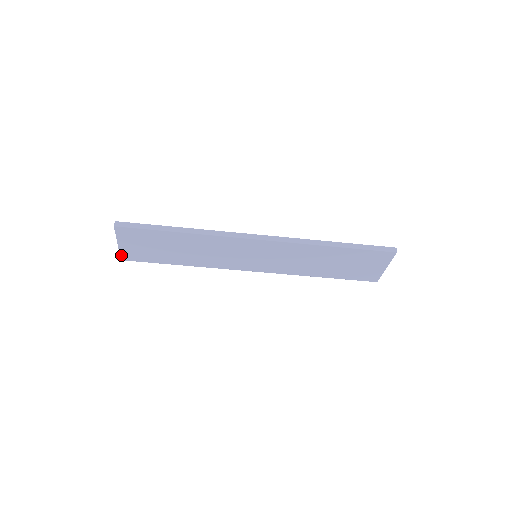
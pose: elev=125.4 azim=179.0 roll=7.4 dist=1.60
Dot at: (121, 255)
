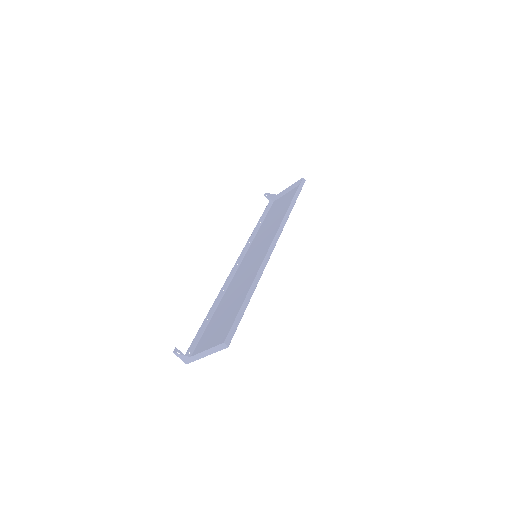
Dot at: (193, 361)
